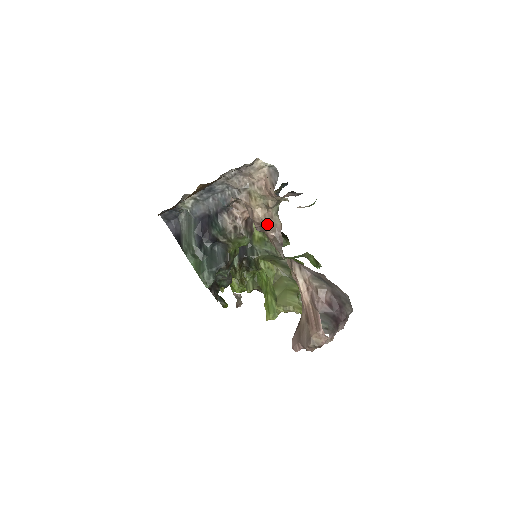
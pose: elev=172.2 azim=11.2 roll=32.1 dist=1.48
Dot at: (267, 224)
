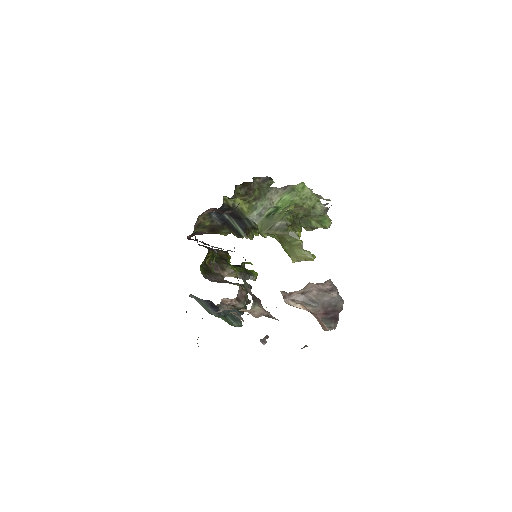
Dot at: (253, 316)
